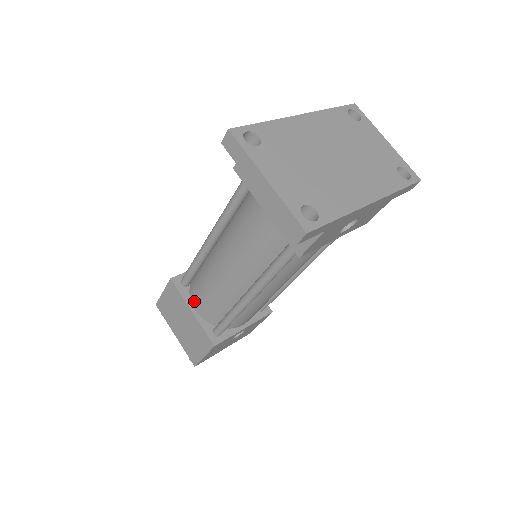
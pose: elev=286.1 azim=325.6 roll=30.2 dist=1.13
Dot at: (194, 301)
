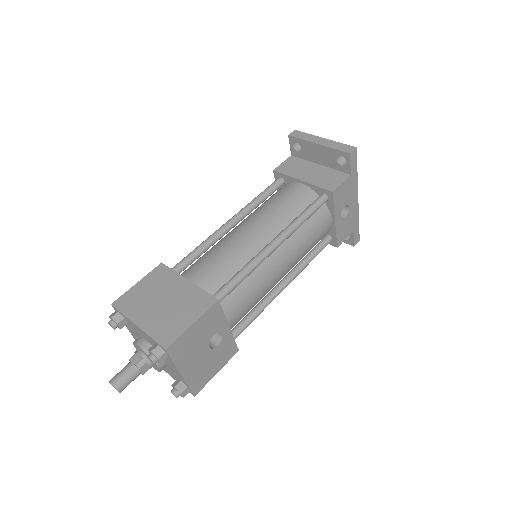
Dot at: (191, 275)
